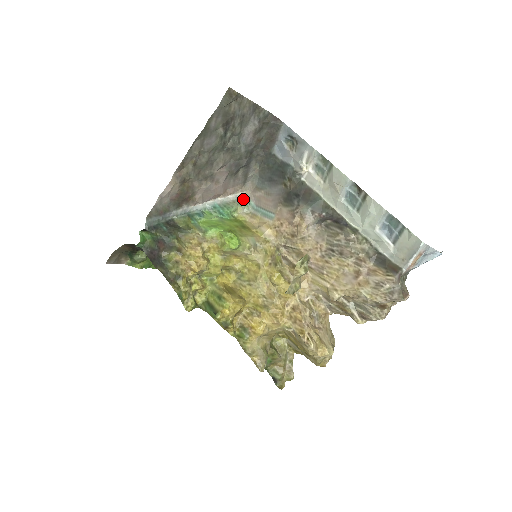
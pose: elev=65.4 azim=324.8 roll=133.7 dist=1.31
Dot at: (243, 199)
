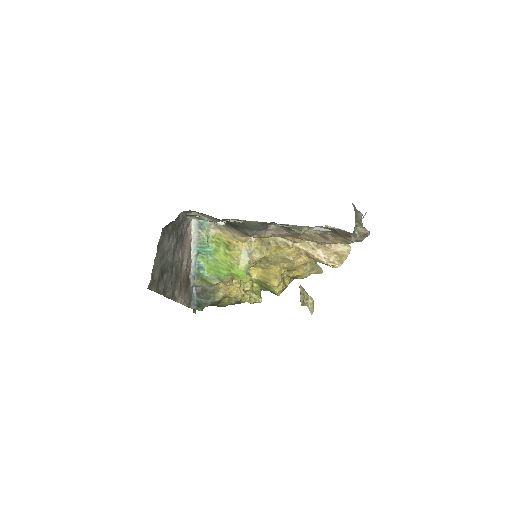
Dot at: (198, 221)
